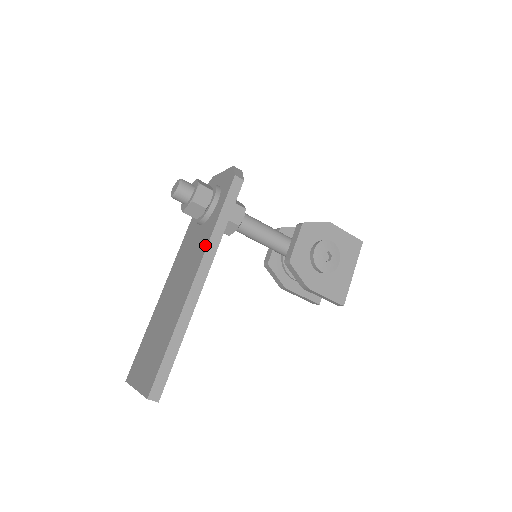
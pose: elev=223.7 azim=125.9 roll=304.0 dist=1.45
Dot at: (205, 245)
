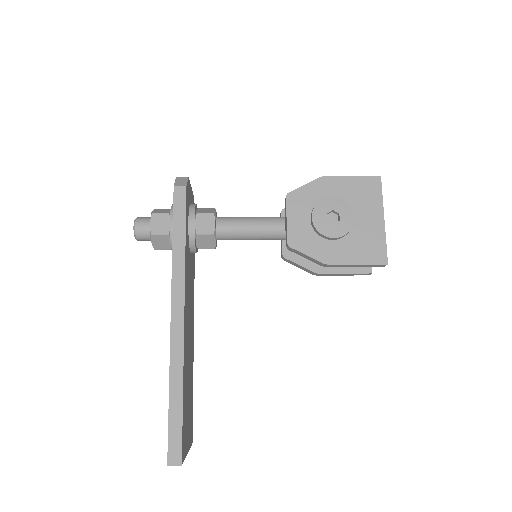
Dot at: (172, 275)
